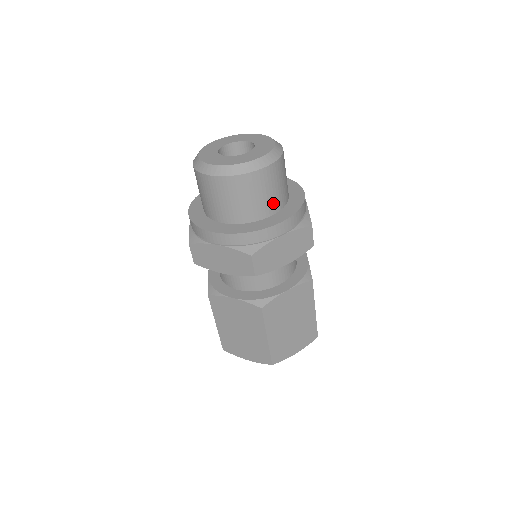
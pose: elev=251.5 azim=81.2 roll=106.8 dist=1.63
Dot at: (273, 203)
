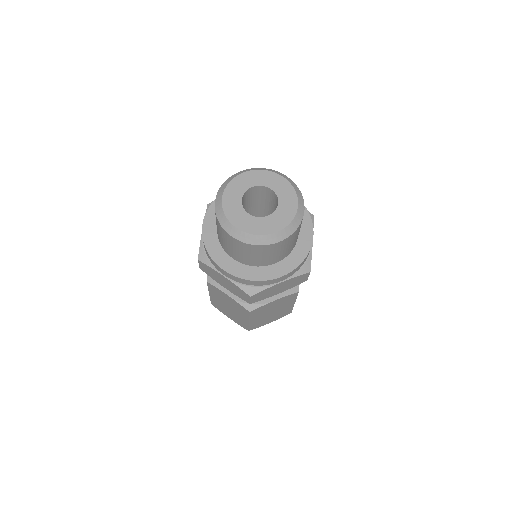
Dot at: (281, 256)
